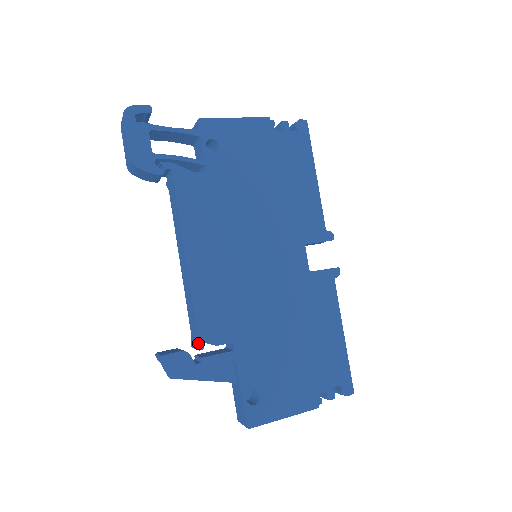
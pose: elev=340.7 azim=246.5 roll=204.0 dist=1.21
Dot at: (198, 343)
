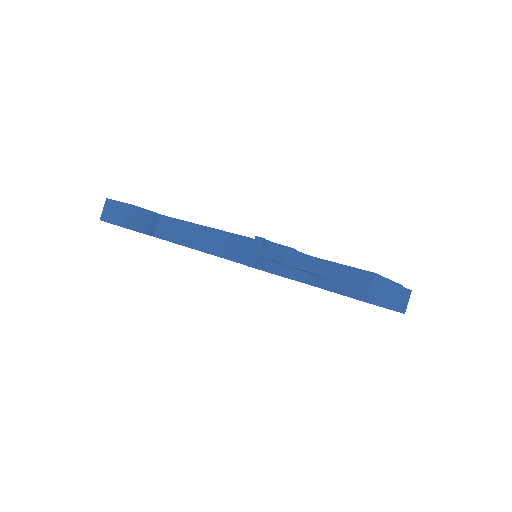
Dot at: occluded
